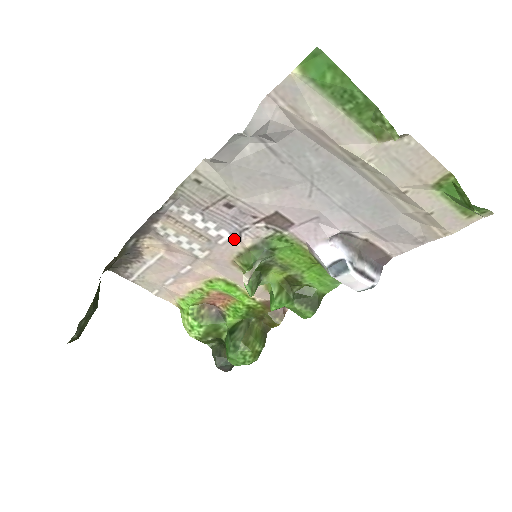
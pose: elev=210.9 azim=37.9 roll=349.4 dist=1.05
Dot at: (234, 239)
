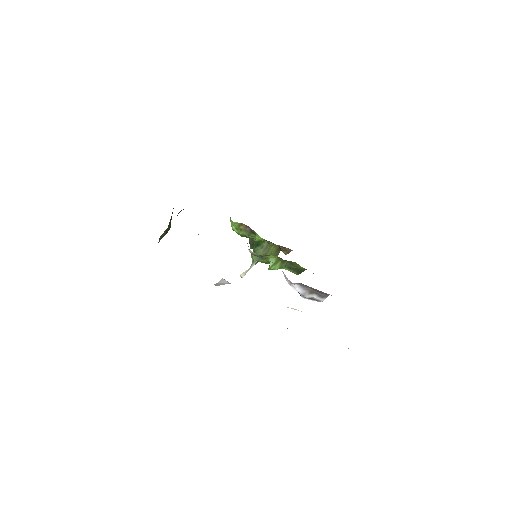
Dot at: occluded
